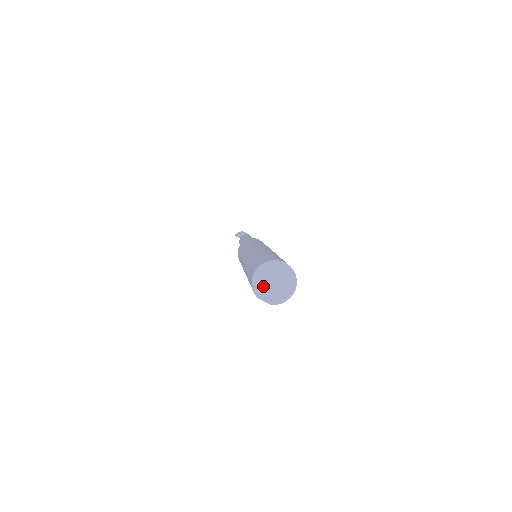
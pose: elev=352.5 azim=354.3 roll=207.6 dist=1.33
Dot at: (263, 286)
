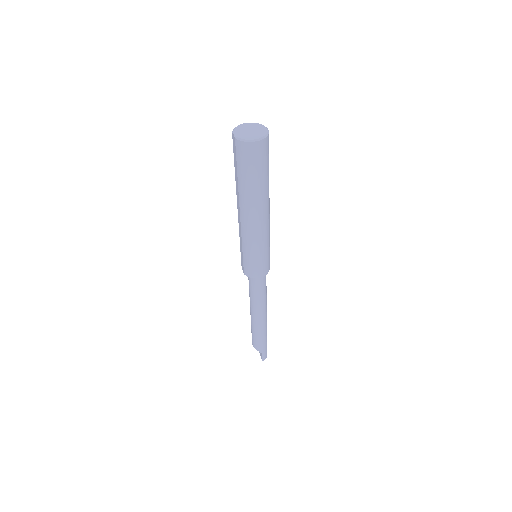
Dot at: (242, 129)
